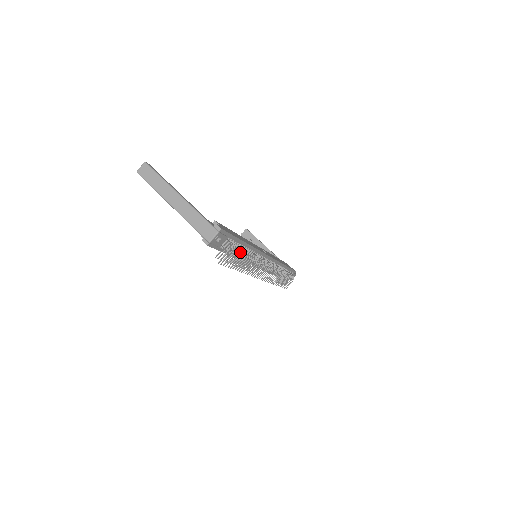
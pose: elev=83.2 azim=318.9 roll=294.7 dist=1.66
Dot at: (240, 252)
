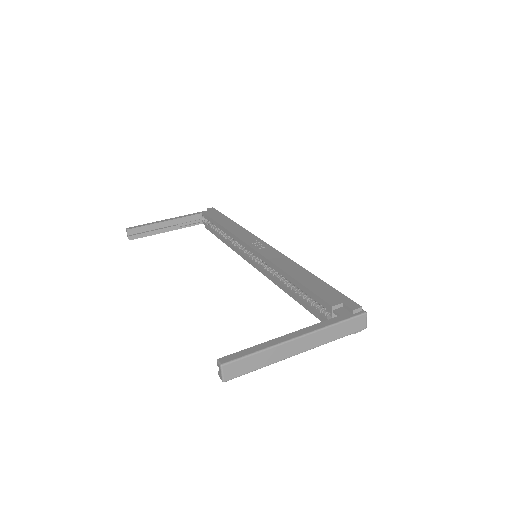
Dot at: occluded
